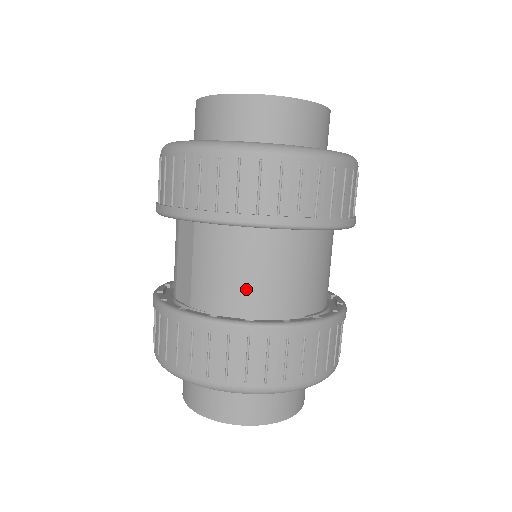
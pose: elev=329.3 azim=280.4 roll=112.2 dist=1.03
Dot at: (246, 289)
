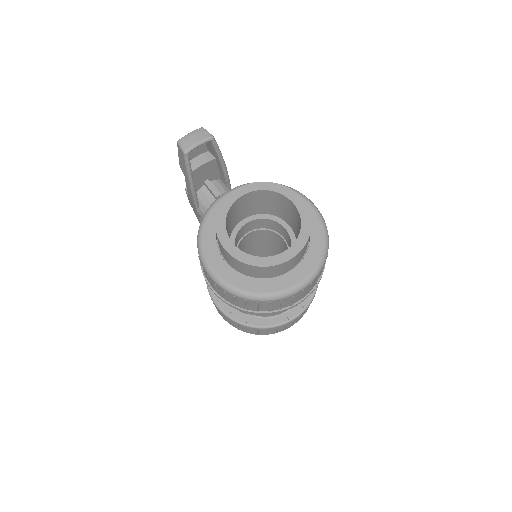
Dot at: occluded
